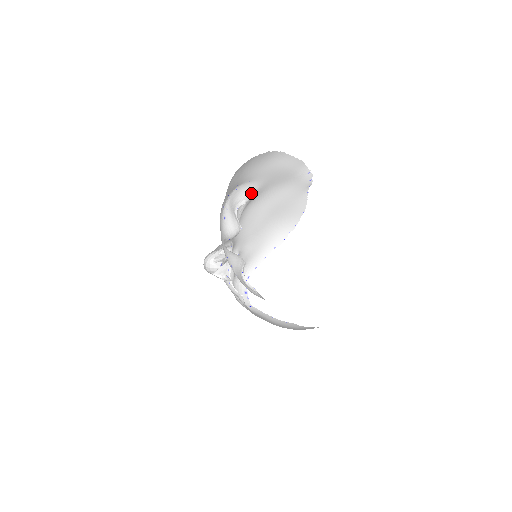
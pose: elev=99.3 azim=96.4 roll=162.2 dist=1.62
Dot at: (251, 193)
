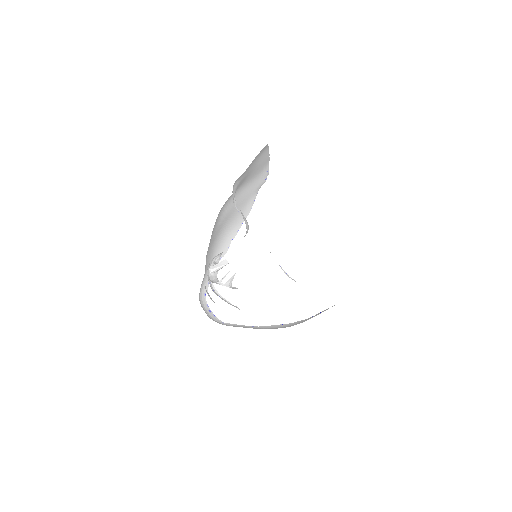
Dot at: (235, 192)
